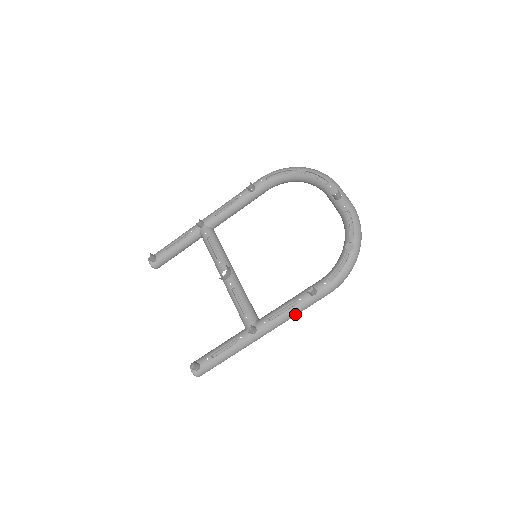
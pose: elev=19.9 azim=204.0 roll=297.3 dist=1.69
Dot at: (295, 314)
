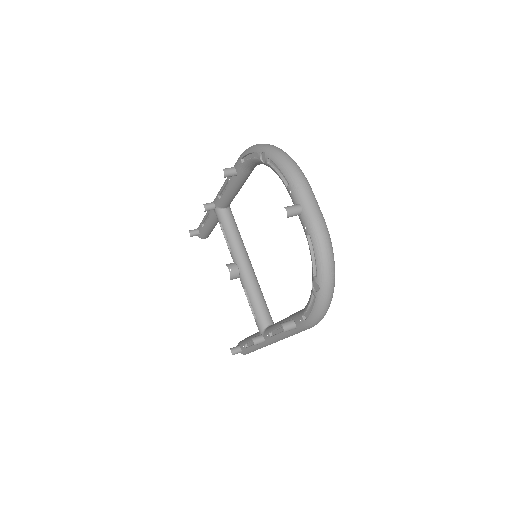
Dot at: occluded
